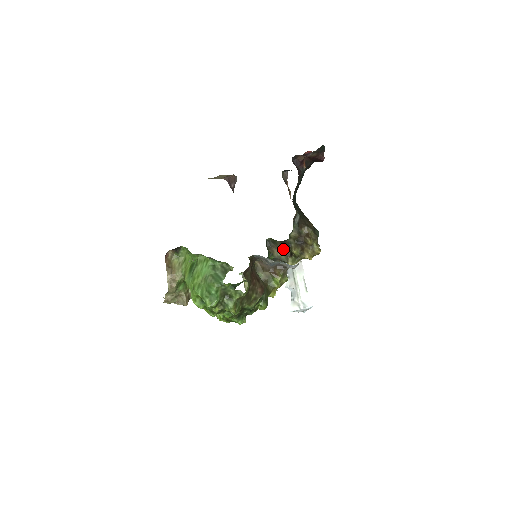
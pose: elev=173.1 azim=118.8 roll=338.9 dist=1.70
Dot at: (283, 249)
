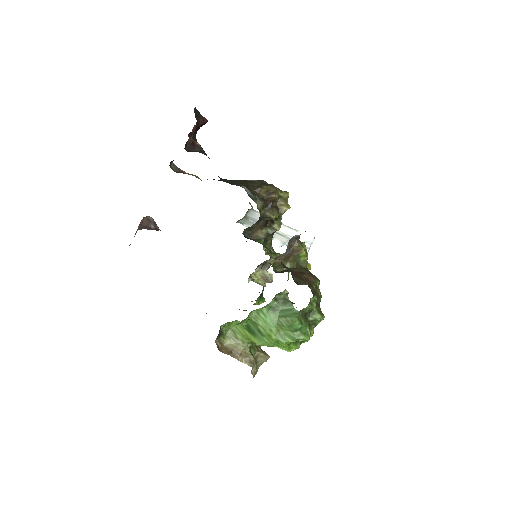
Dot at: (262, 225)
